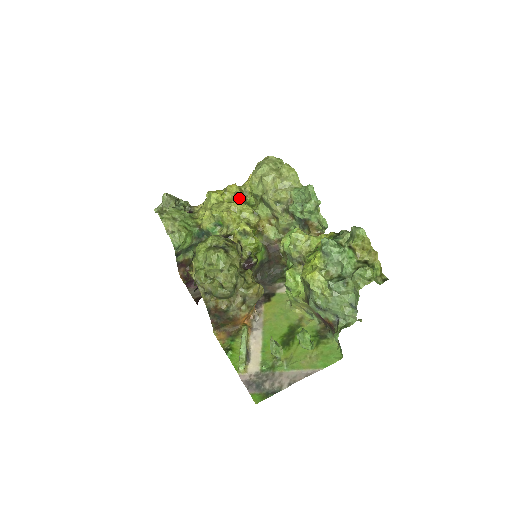
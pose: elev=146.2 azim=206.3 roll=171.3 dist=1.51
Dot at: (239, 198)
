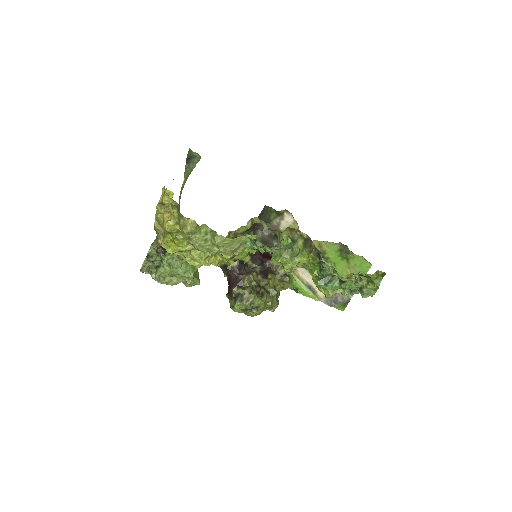
Dot at: occluded
